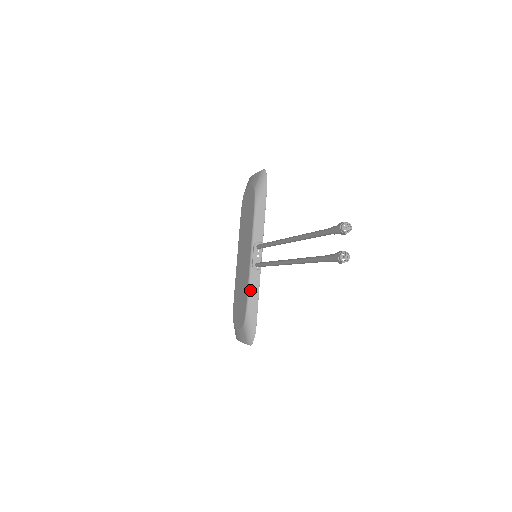
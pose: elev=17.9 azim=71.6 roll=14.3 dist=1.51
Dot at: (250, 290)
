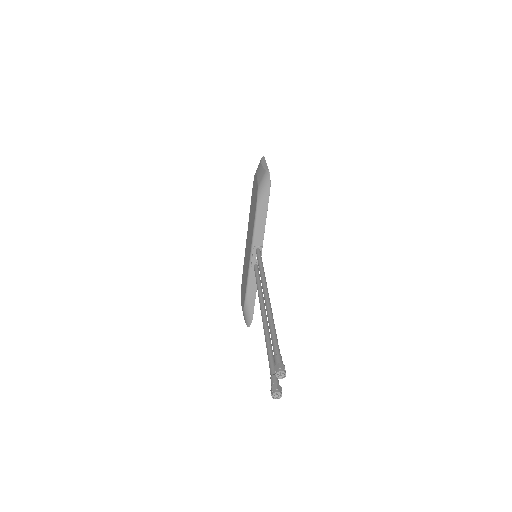
Dot at: (248, 286)
